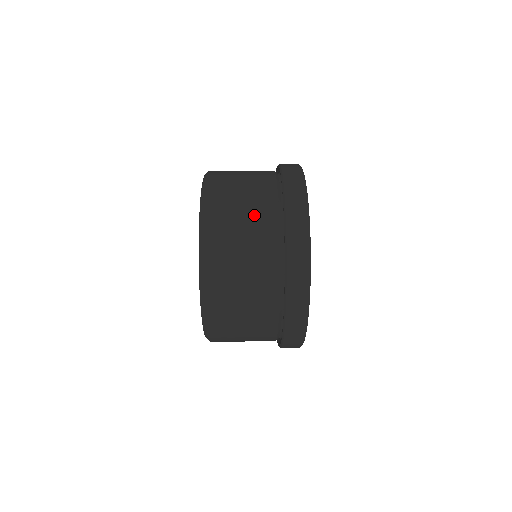
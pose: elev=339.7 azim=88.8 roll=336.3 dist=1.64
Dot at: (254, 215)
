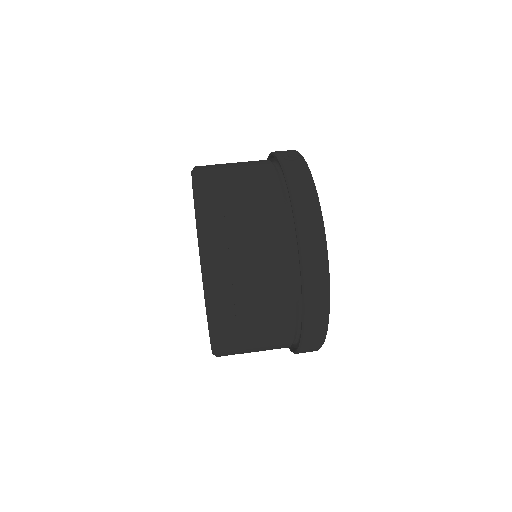
Dot at: (267, 280)
